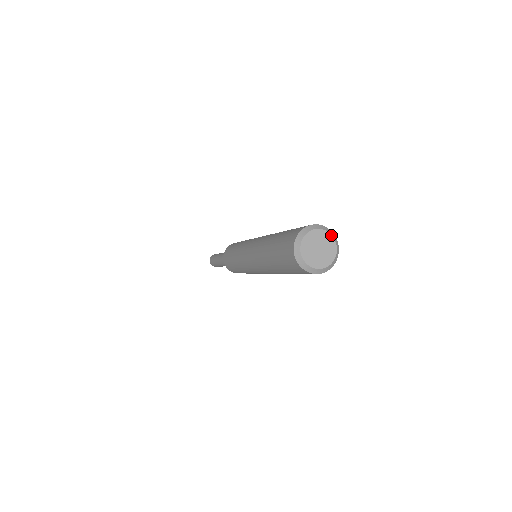
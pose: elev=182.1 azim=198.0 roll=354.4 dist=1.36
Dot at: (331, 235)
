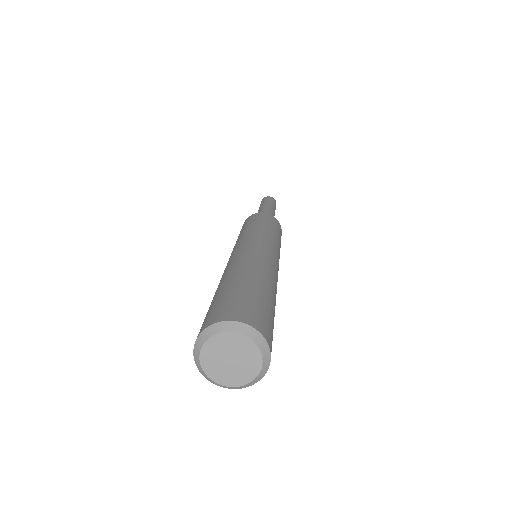
Dot at: (232, 332)
